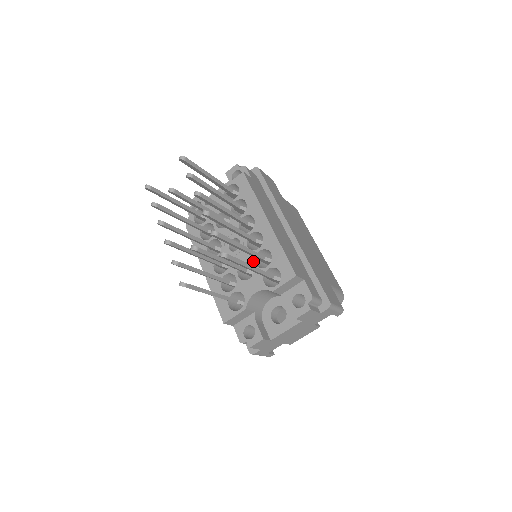
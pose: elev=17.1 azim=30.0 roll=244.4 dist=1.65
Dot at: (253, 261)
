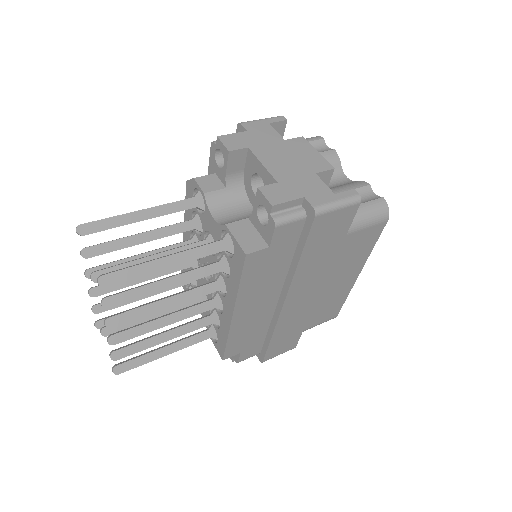
Dot at: occluded
